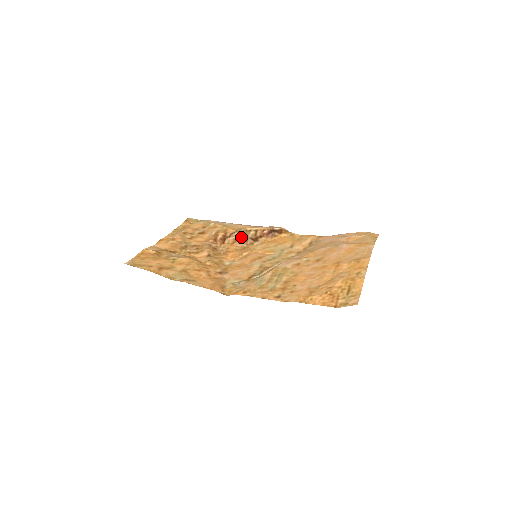
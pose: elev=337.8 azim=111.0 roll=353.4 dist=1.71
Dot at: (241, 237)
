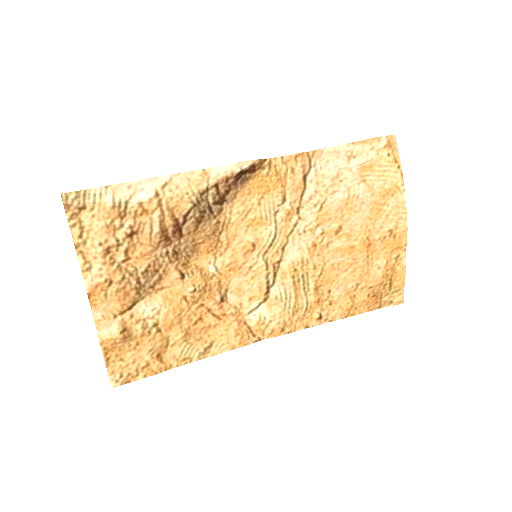
Dot at: (202, 213)
